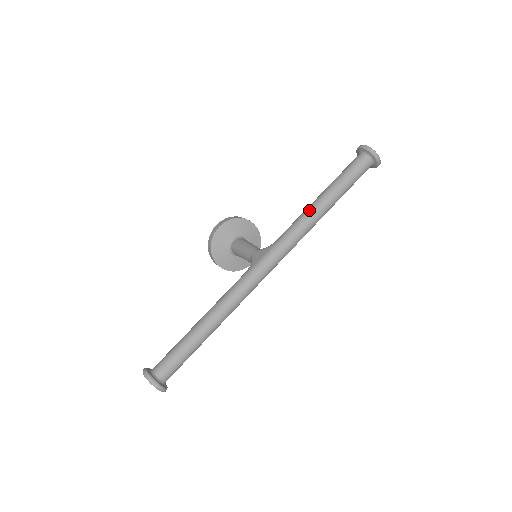
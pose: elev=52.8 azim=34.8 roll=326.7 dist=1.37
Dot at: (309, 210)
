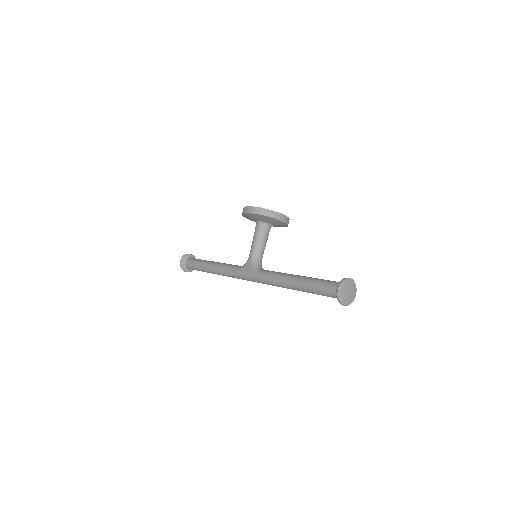
Dot at: (281, 282)
